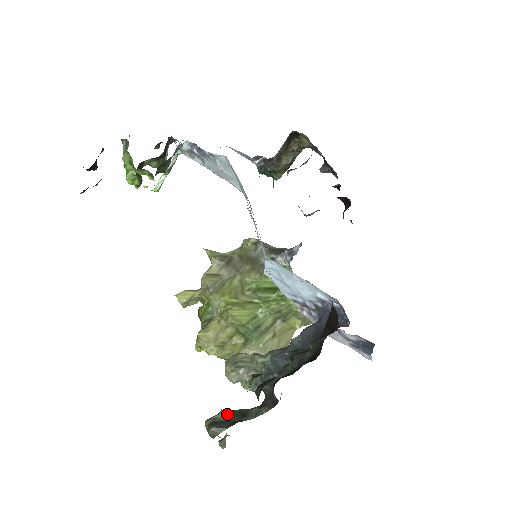
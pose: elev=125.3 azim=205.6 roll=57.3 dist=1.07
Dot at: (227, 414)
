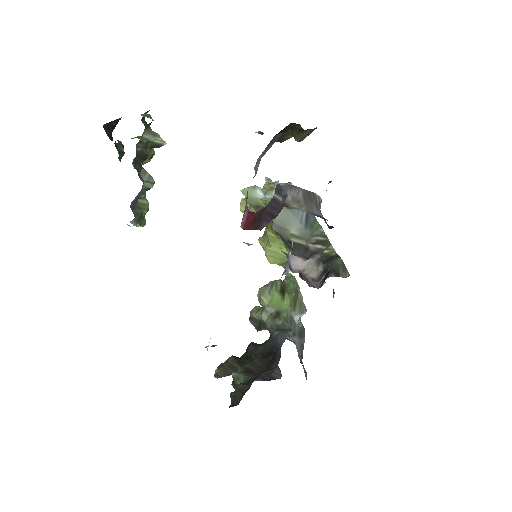
Dot at: (258, 318)
